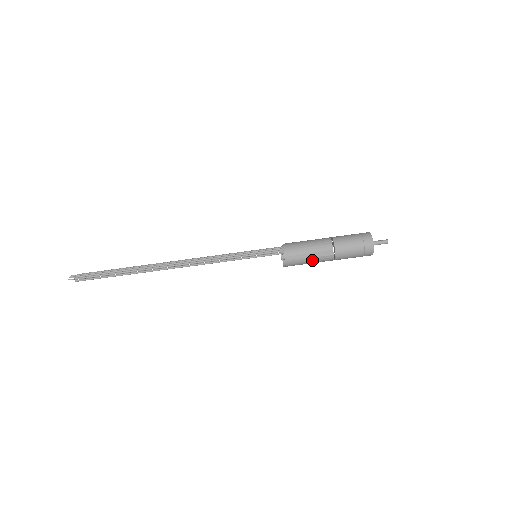
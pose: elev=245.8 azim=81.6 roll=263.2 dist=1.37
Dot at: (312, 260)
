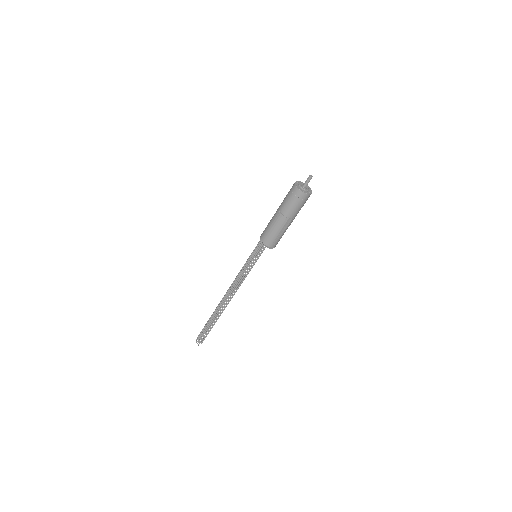
Dot at: occluded
